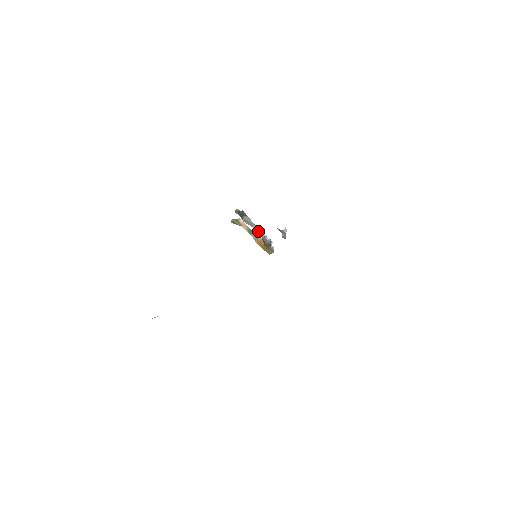
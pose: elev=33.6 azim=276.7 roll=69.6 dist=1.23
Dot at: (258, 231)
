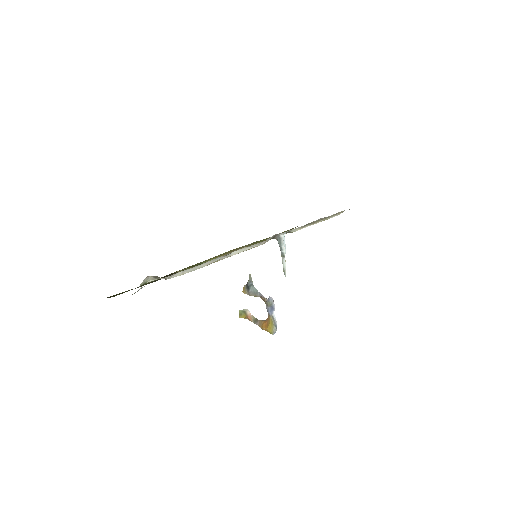
Dot at: (262, 297)
